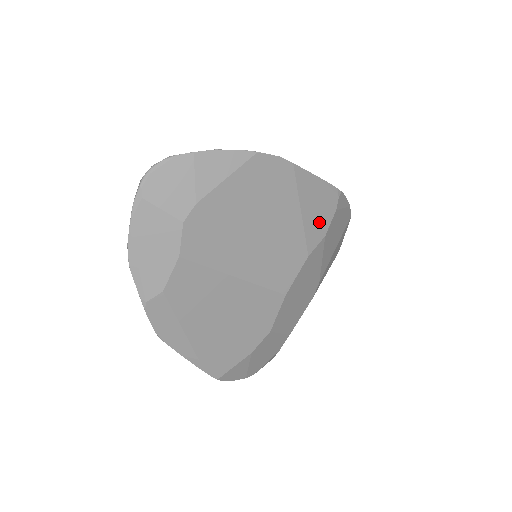
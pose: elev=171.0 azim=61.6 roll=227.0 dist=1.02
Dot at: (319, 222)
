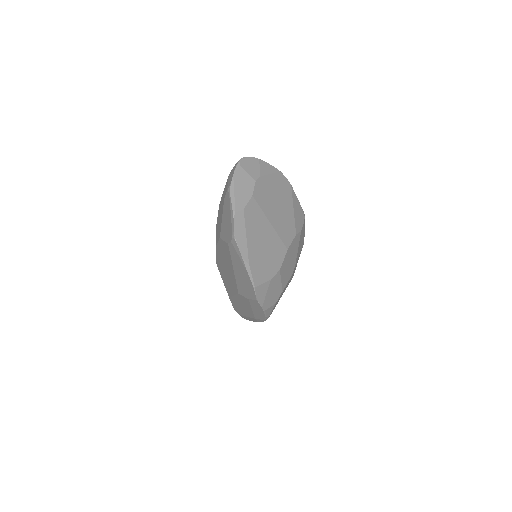
Dot at: (299, 222)
